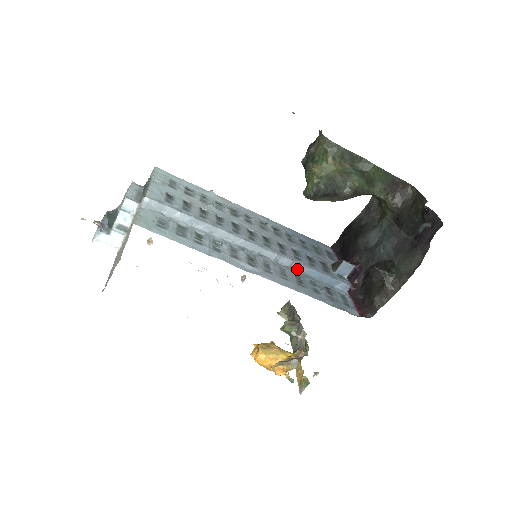
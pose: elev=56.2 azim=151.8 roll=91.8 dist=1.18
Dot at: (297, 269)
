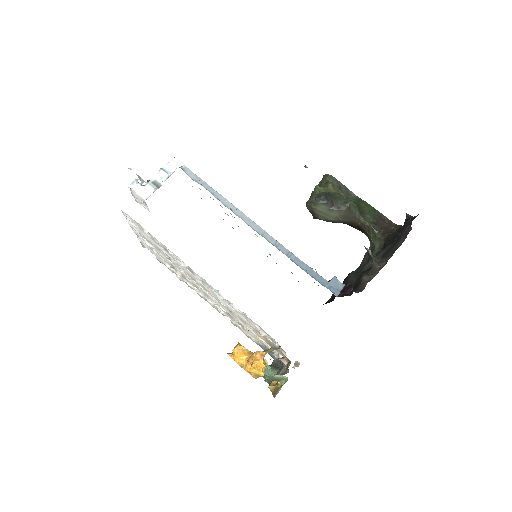
Dot at: (292, 260)
